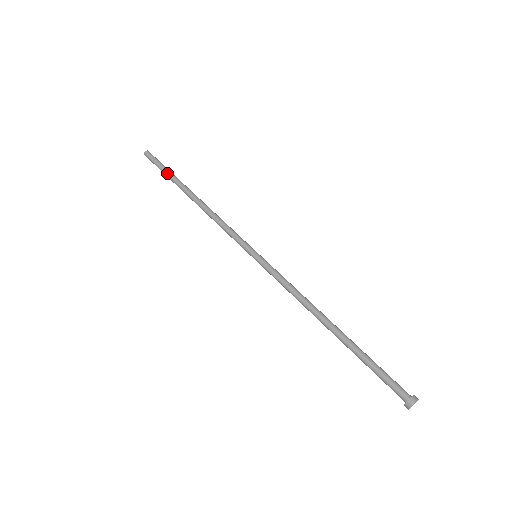
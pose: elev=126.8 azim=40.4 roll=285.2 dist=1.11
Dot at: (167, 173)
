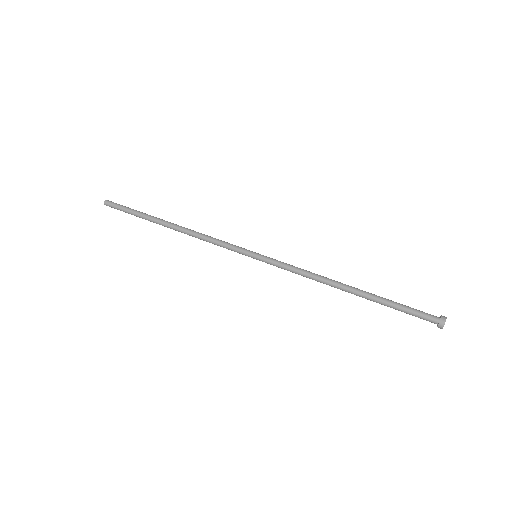
Dot at: (136, 215)
